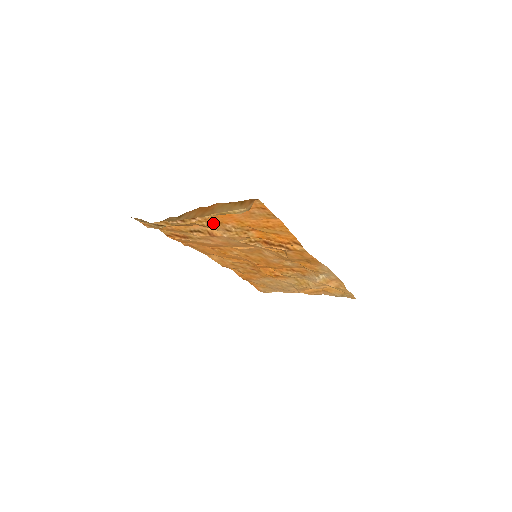
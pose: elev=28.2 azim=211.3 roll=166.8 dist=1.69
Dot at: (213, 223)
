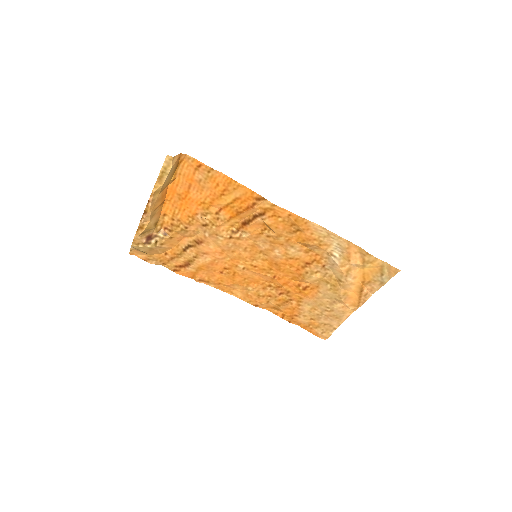
Dot at: (187, 222)
